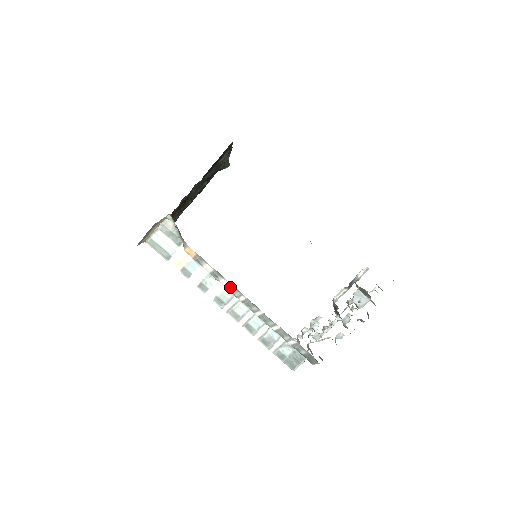
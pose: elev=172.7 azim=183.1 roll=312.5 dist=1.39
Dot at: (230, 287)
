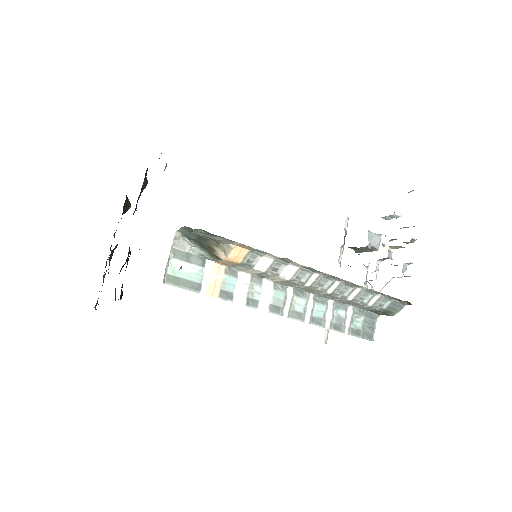
Dot at: (295, 274)
